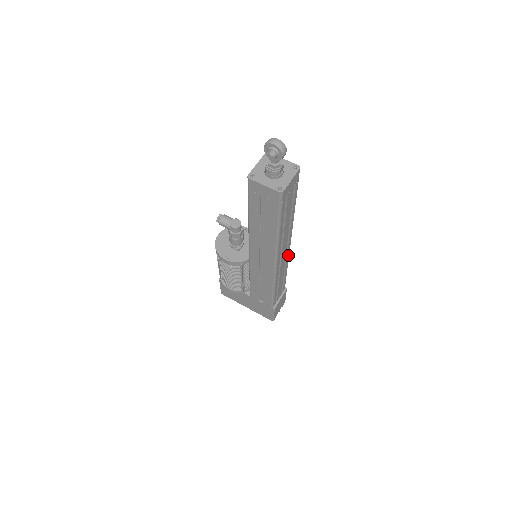
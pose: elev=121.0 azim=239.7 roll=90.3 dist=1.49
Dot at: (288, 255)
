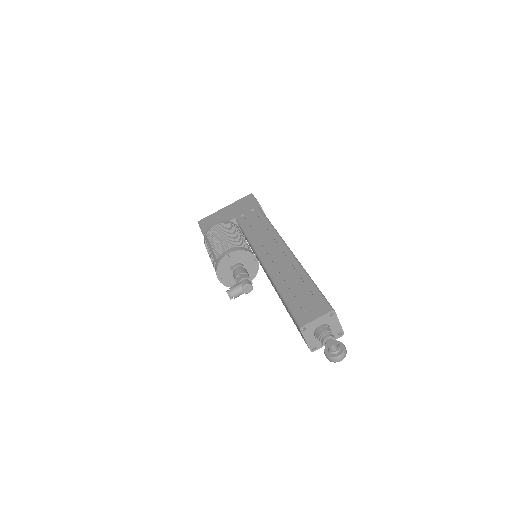
Dot at: (281, 238)
